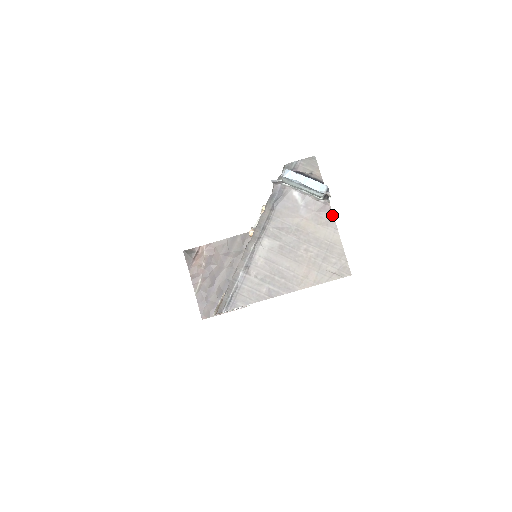
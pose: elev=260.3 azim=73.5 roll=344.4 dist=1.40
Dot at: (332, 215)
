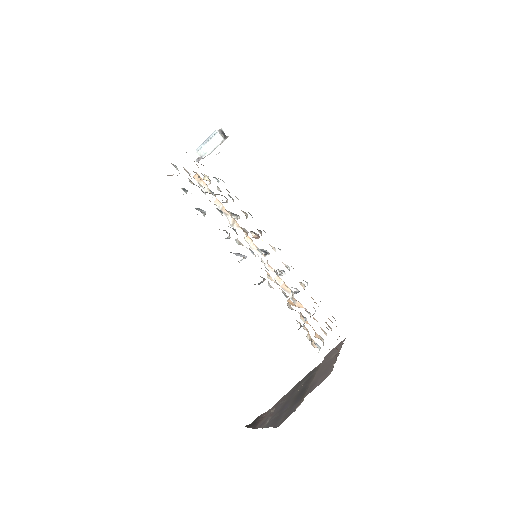
Dot at: occluded
